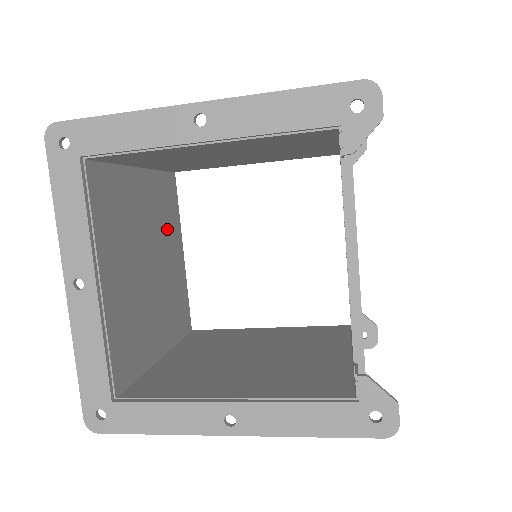
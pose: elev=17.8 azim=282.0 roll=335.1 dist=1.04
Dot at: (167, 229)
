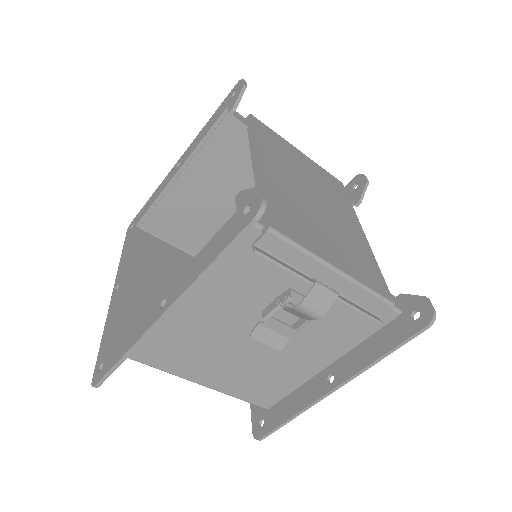
Dot at: occluded
